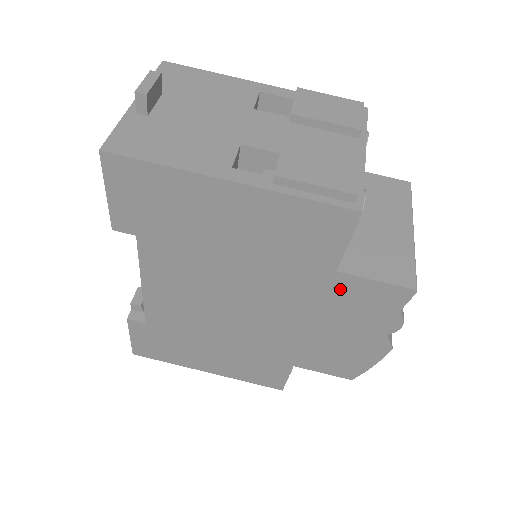
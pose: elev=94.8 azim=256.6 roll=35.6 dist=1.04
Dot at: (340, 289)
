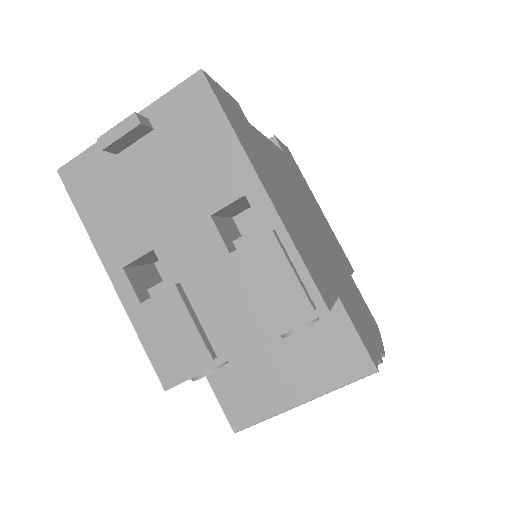
Dot at: occluded
